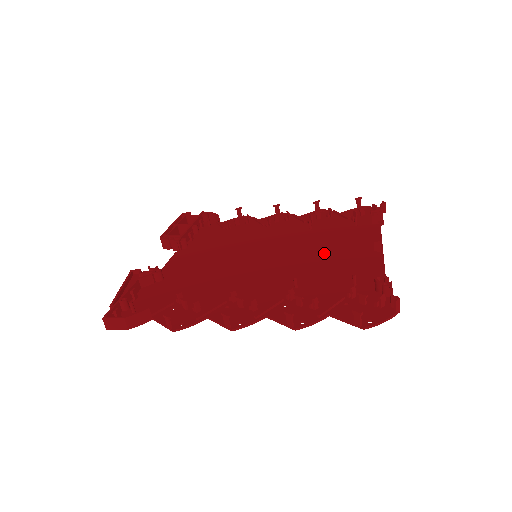
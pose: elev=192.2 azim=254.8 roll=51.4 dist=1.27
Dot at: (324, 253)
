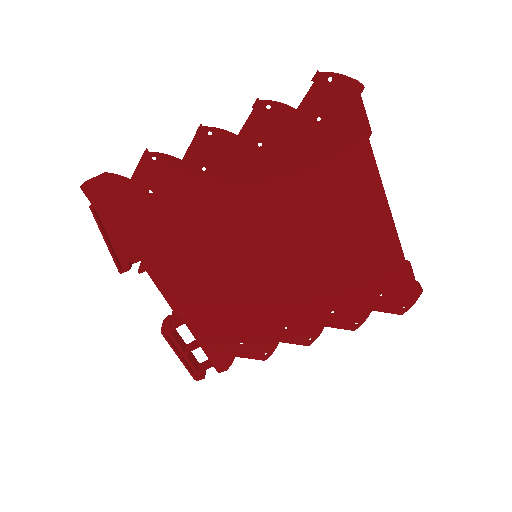
Dot at: (327, 227)
